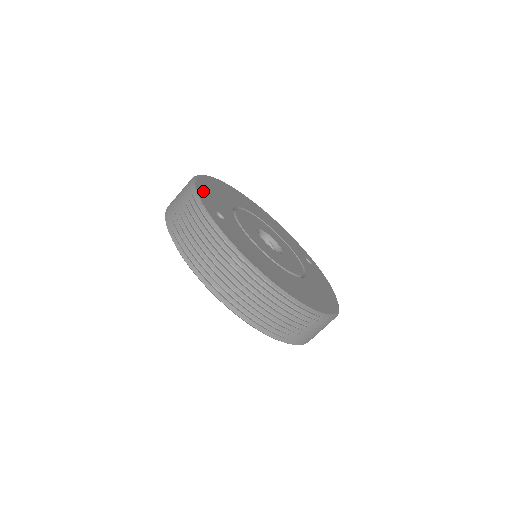
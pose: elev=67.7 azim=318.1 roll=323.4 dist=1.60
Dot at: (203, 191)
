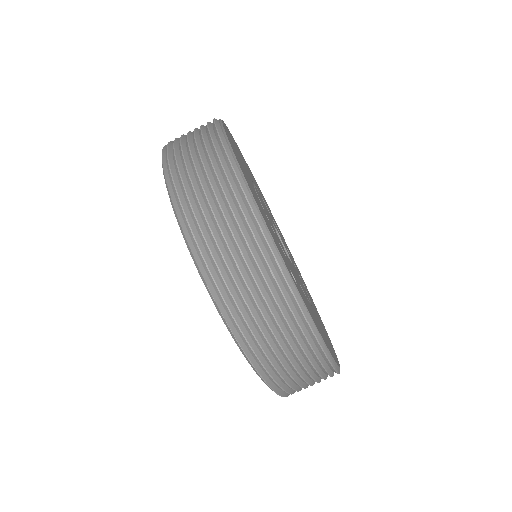
Dot at: (267, 224)
